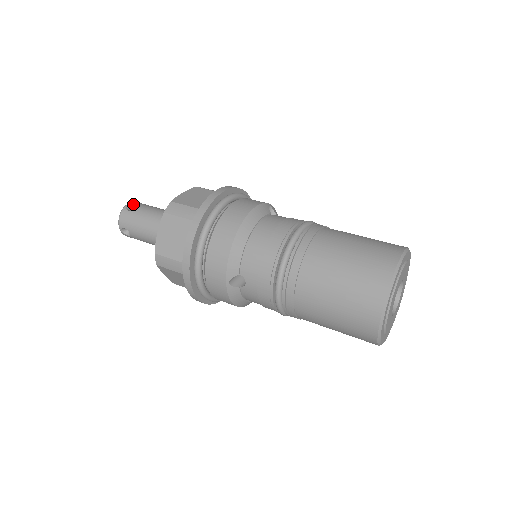
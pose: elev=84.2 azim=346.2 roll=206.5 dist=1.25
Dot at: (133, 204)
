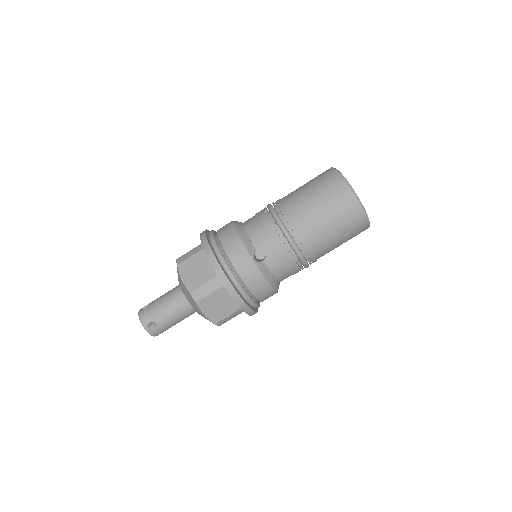
Dot at: (144, 307)
